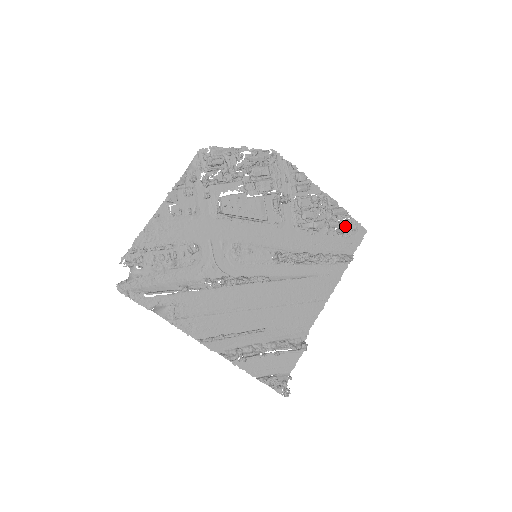
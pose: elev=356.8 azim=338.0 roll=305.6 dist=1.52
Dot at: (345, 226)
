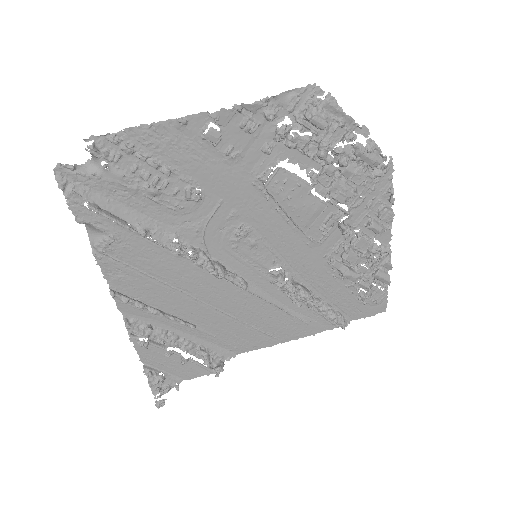
Dot at: (372, 294)
